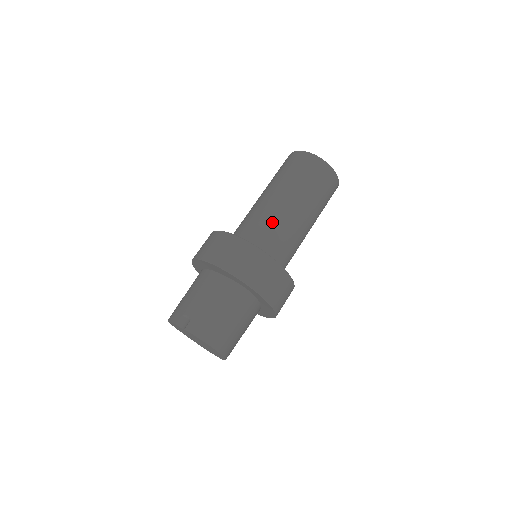
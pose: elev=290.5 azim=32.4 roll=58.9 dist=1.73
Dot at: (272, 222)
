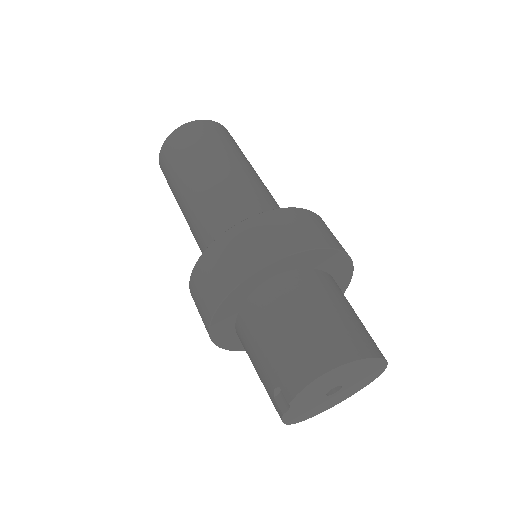
Dot at: (207, 216)
